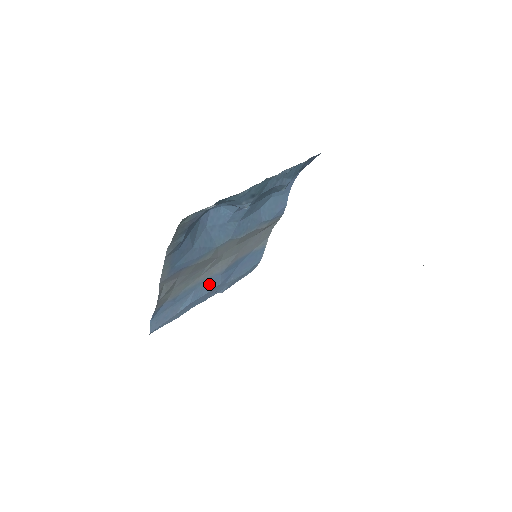
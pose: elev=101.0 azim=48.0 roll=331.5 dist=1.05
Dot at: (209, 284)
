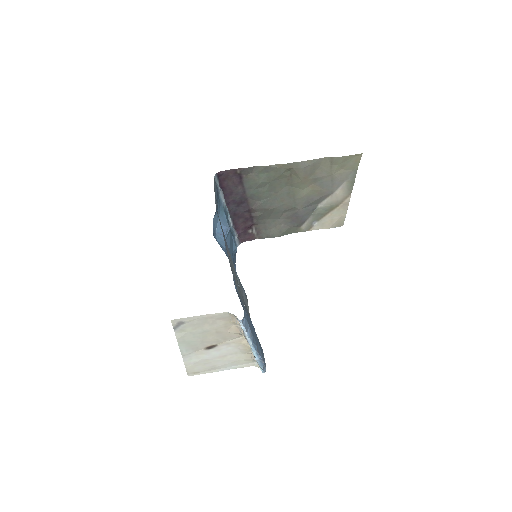
Dot at: occluded
